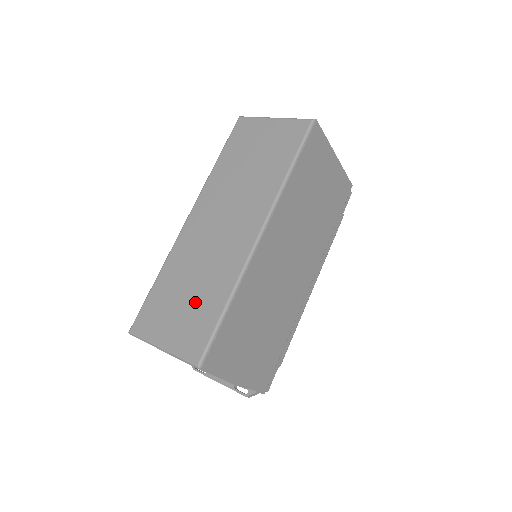
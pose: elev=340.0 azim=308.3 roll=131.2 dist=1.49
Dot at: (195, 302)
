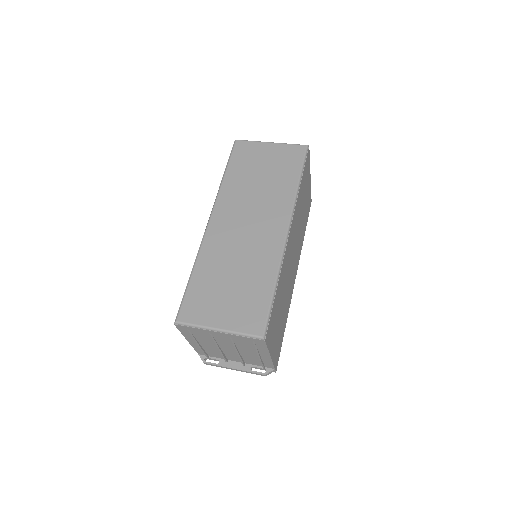
Dot at: (242, 288)
